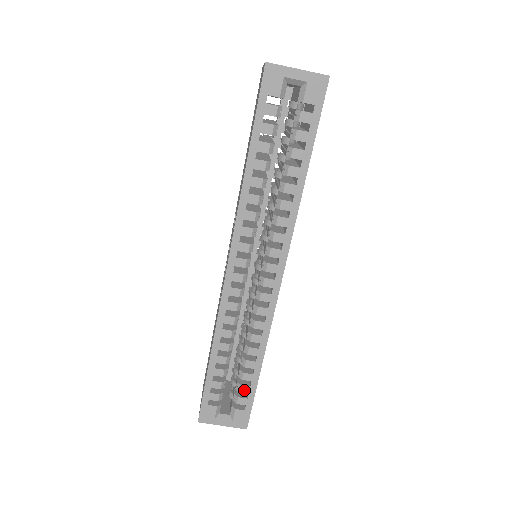
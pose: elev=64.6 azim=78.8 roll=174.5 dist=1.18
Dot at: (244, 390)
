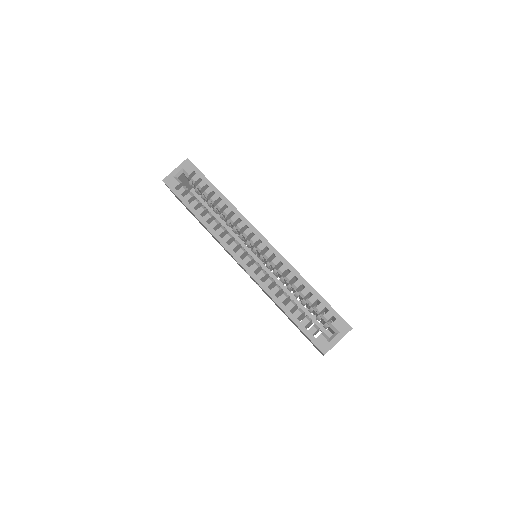
Dot at: (321, 308)
